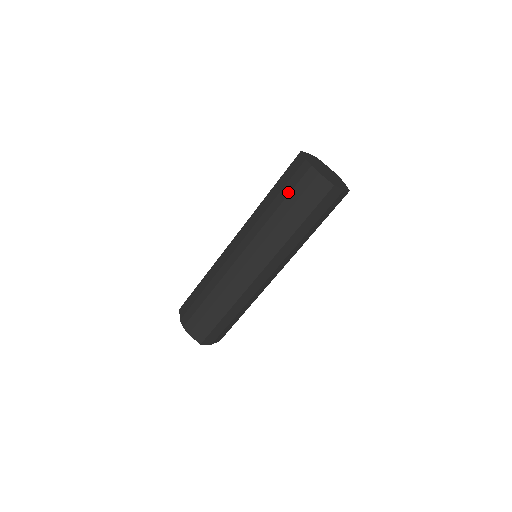
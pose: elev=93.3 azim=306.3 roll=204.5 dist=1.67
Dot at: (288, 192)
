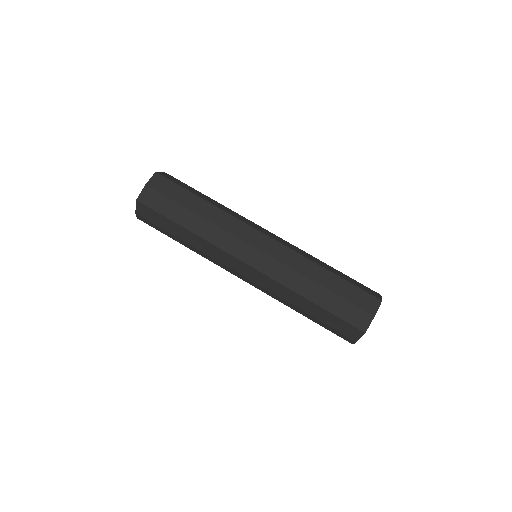
Dot at: (320, 325)
